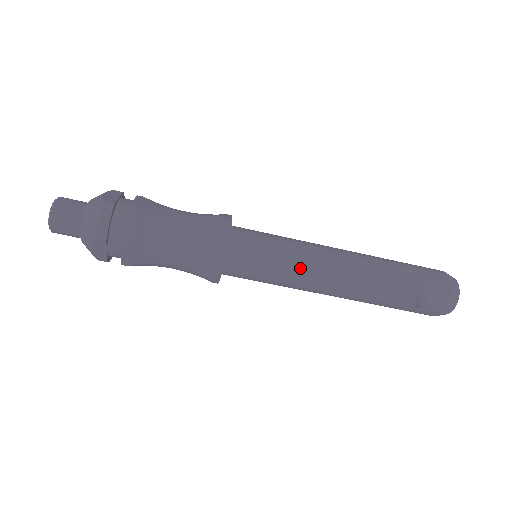
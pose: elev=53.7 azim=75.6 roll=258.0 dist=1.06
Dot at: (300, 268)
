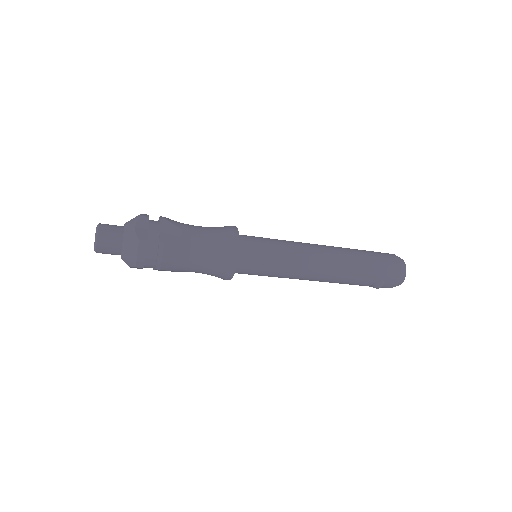
Dot at: (289, 272)
